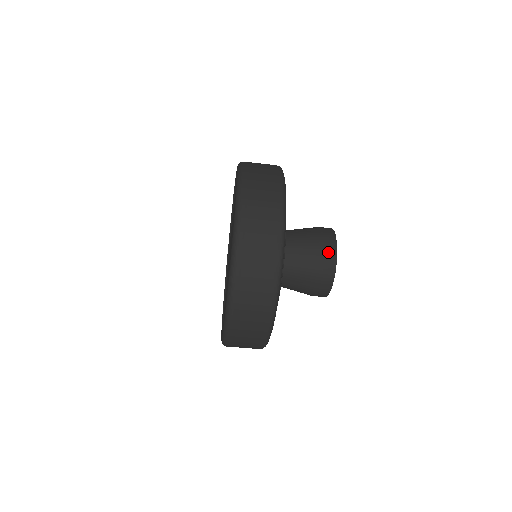
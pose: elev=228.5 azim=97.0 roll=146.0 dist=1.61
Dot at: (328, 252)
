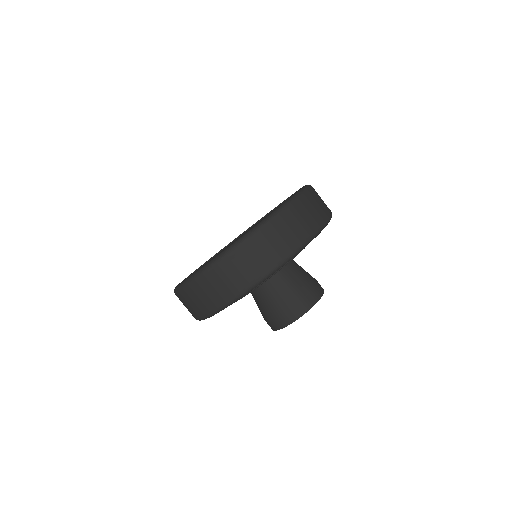
Dot at: occluded
